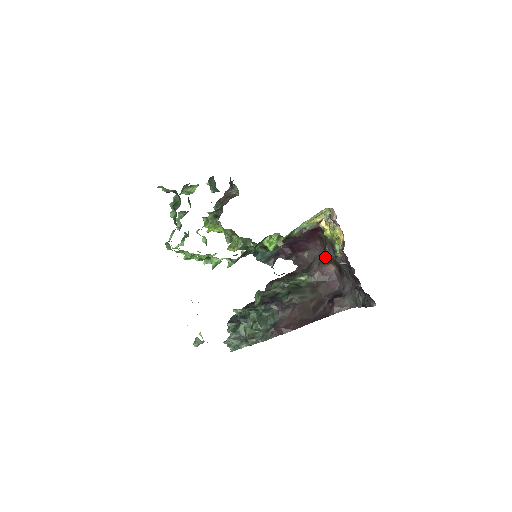
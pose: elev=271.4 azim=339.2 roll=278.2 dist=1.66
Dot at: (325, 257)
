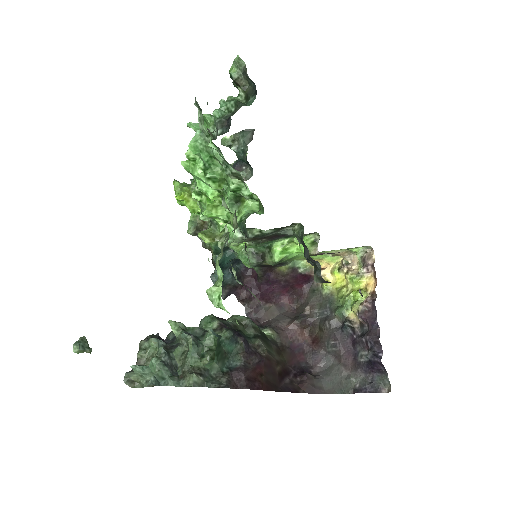
Dot at: (304, 316)
